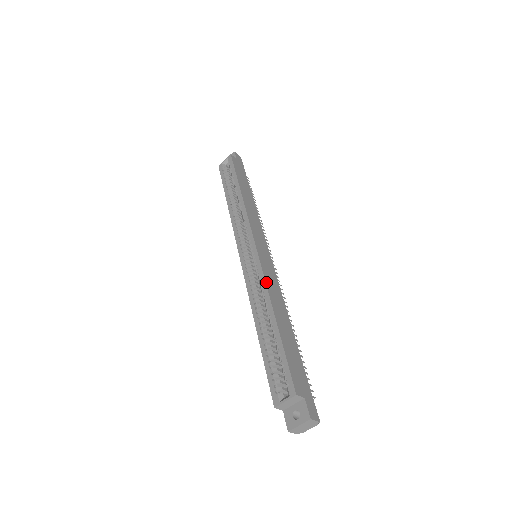
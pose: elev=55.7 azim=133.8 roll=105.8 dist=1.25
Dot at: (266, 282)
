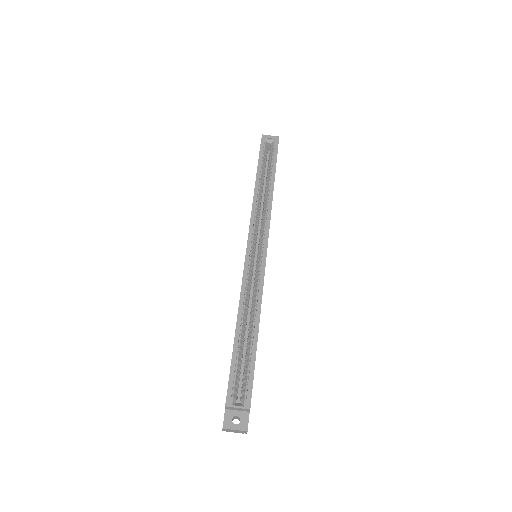
Dot at: occluded
